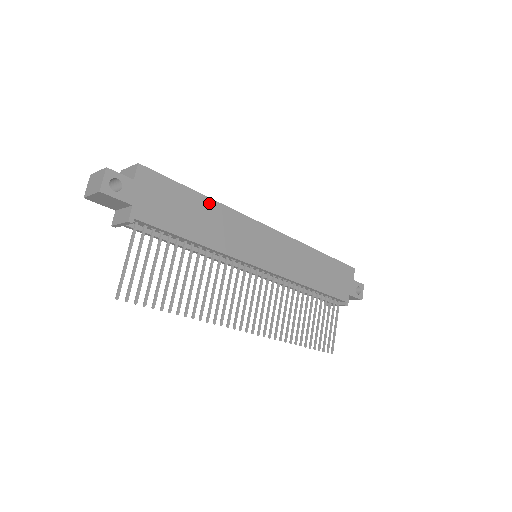
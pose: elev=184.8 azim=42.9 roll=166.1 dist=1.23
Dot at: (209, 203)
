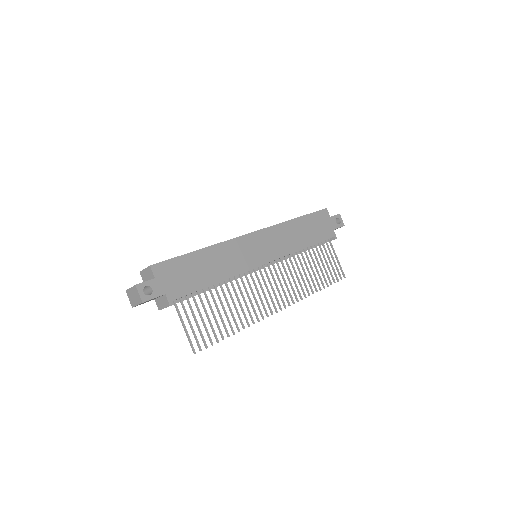
Dot at: (206, 251)
